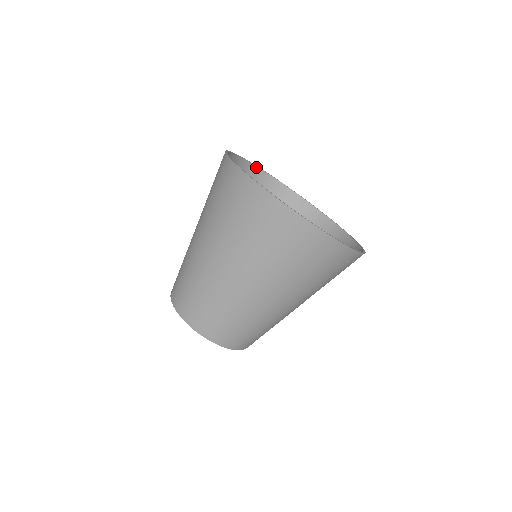
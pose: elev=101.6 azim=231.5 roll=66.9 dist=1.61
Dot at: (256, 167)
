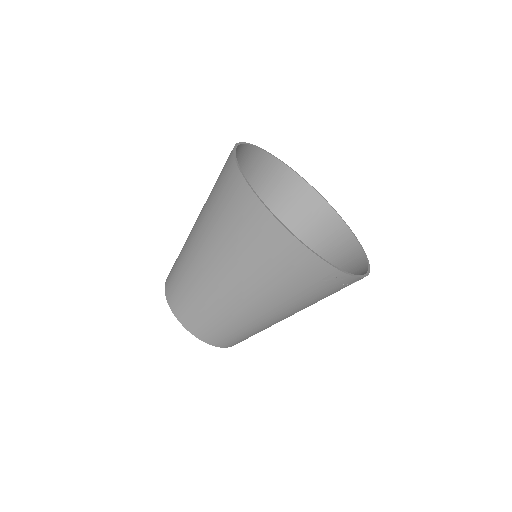
Dot at: (280, 162)
